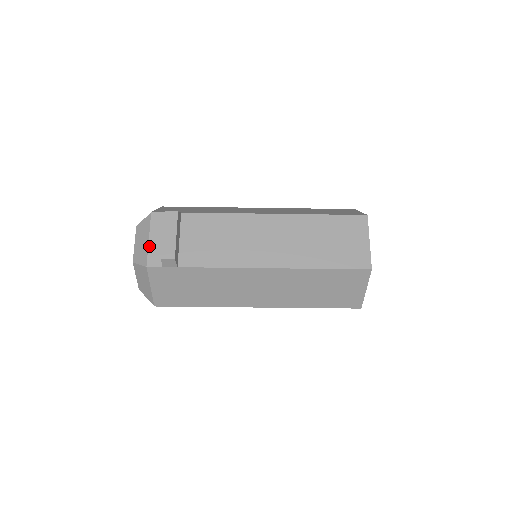
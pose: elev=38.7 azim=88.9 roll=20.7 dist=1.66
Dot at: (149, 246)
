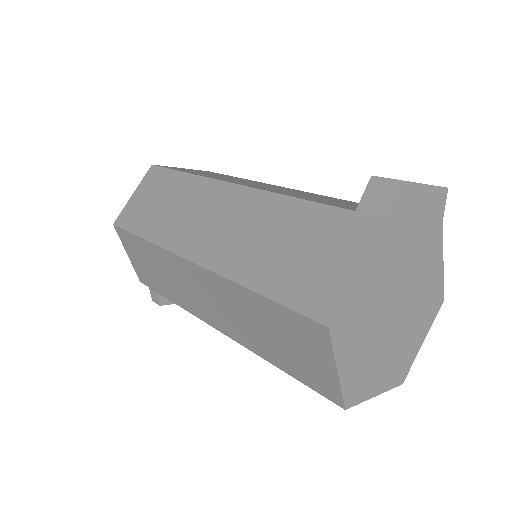
Dot at: occluded
